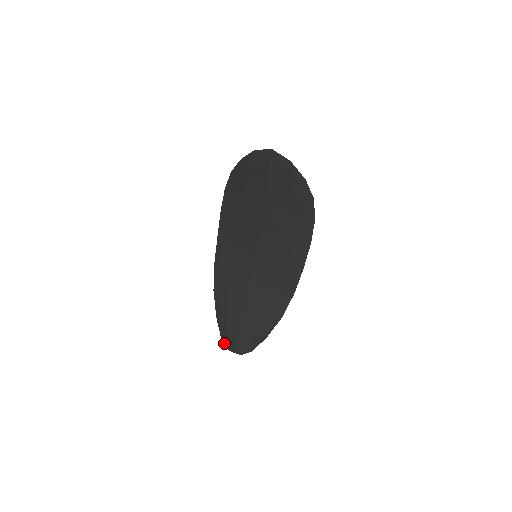
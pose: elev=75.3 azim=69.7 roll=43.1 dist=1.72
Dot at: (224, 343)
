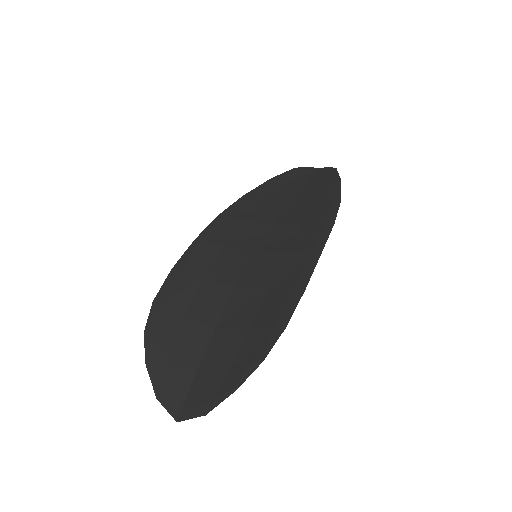
Dot at: (301, 169)
